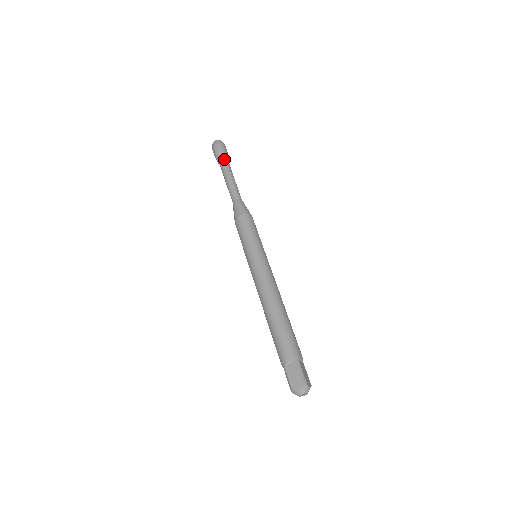
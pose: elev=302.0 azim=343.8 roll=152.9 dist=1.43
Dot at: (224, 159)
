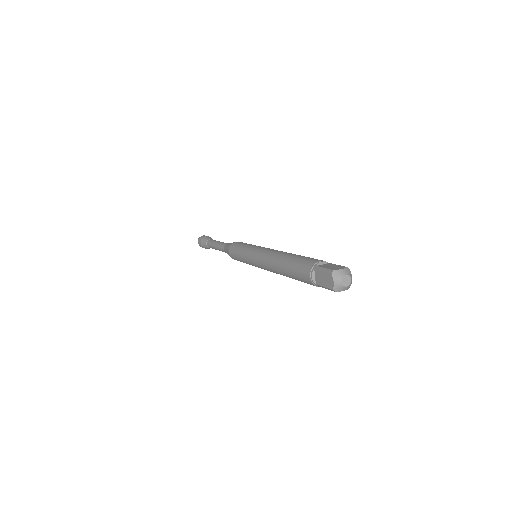
Dot at: (212, 239)
